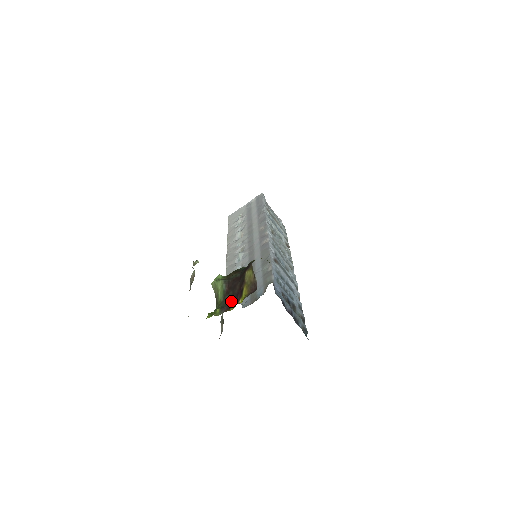
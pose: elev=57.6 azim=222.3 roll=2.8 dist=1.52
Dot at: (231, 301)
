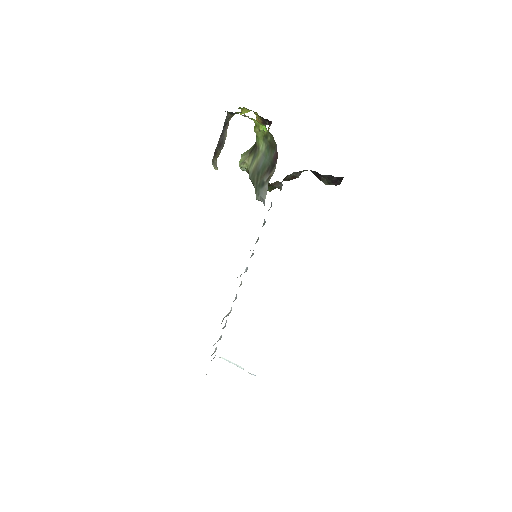
Dot at: occluded
